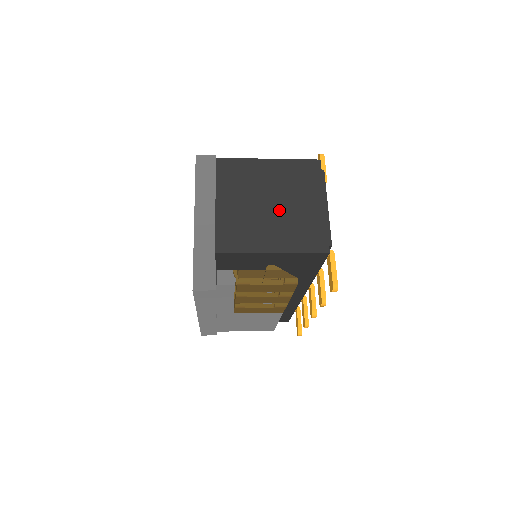
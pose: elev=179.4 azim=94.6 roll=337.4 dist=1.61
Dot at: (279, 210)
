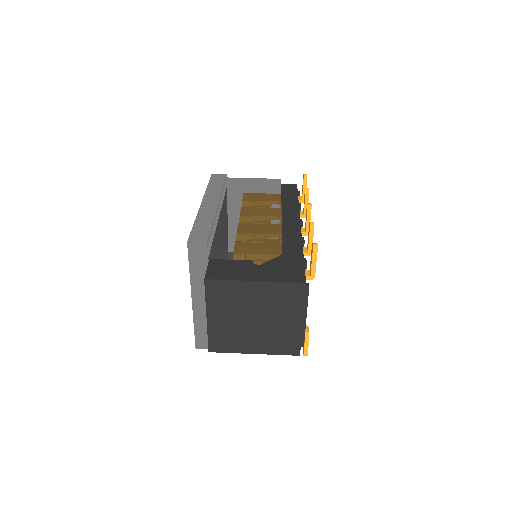
Dot at: (261, 325)
